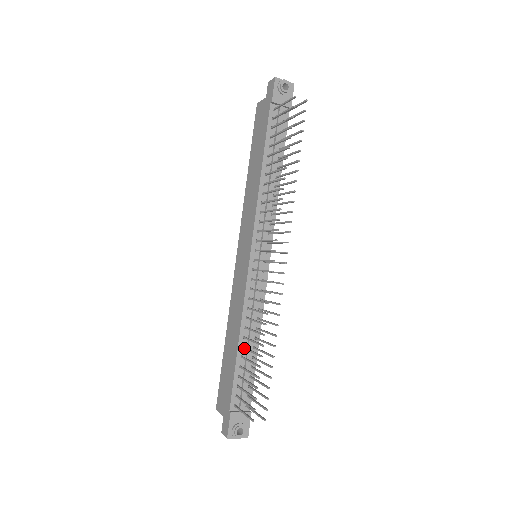
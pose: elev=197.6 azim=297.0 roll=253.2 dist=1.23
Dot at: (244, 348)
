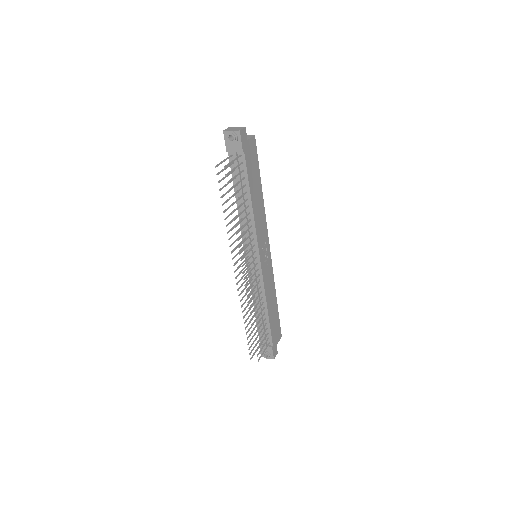
Dot at: occluded
